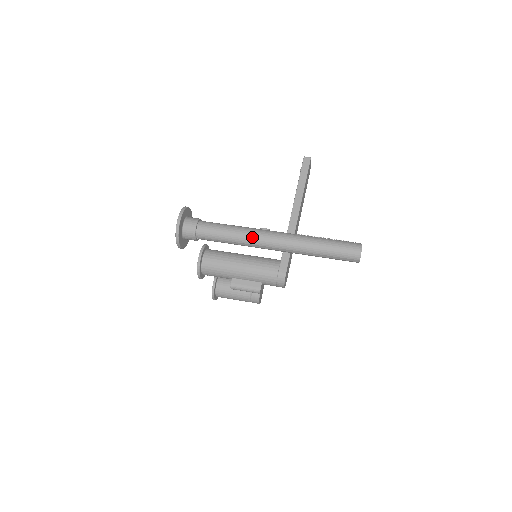
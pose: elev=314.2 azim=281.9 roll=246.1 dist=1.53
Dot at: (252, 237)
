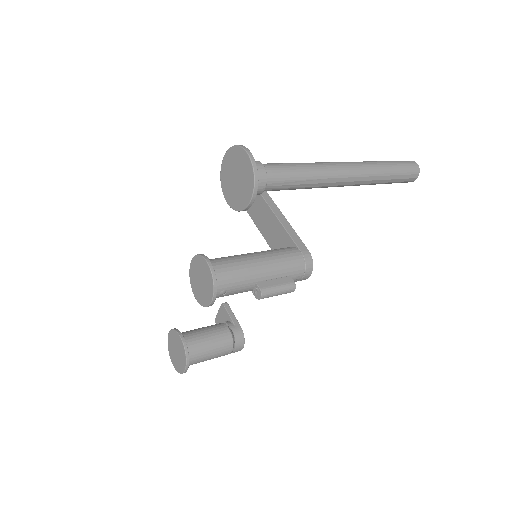
Dot at: (328, 168)
